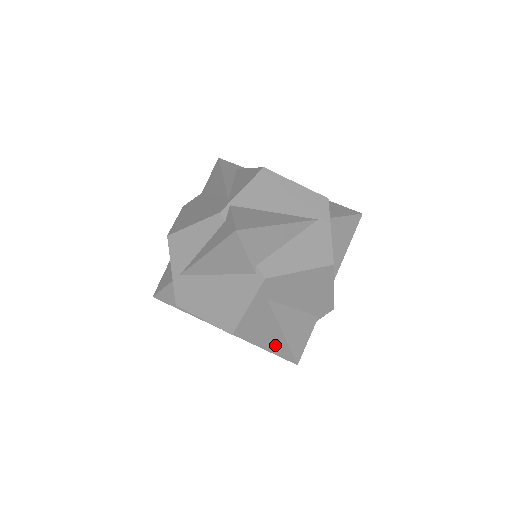
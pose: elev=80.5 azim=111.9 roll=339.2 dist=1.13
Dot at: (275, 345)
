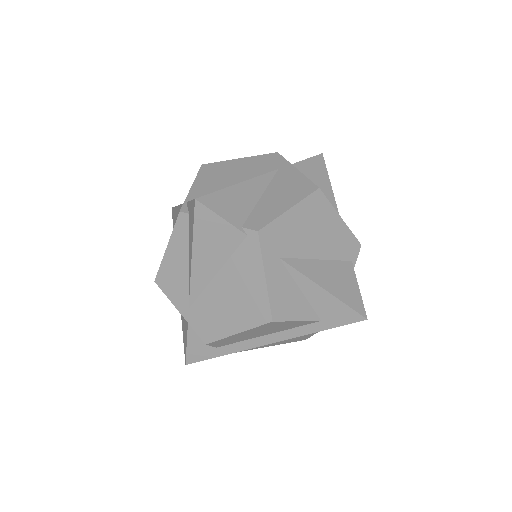
Dot at: (329, 313)
